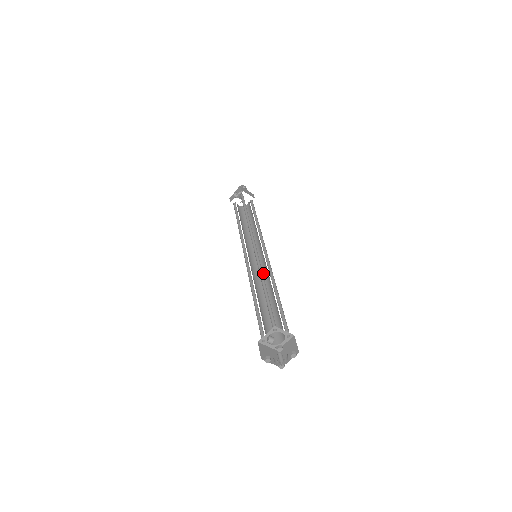
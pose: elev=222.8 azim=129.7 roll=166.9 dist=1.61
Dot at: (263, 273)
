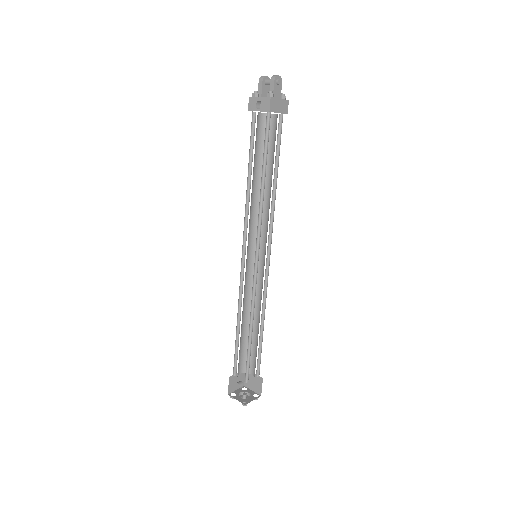
Dot at: (258, 278)
